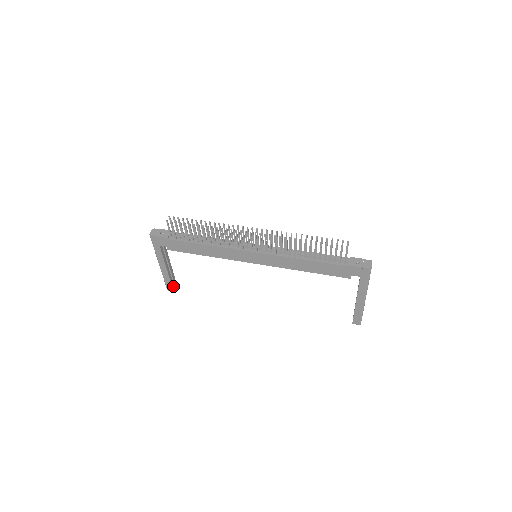
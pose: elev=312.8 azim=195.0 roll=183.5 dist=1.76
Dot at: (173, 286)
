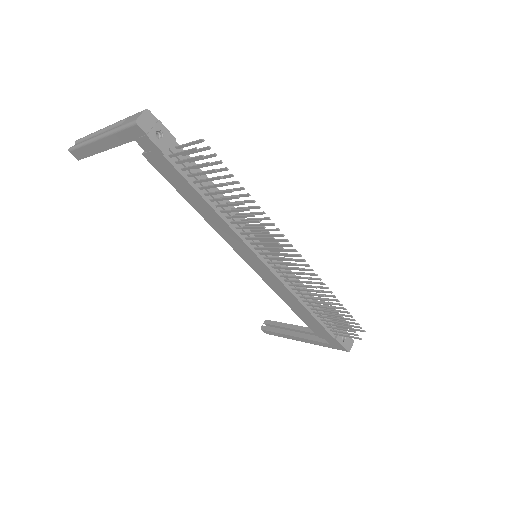
Dot at: occluded
